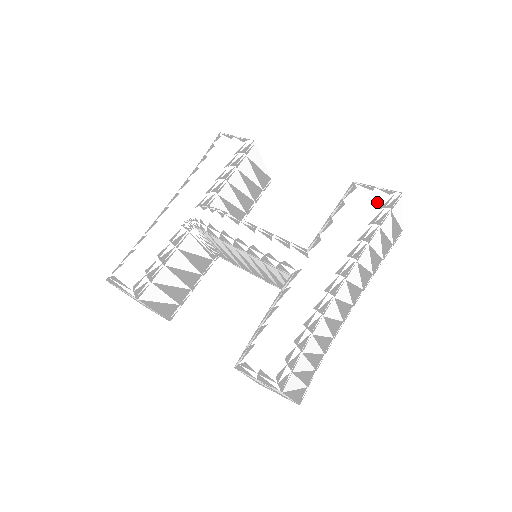
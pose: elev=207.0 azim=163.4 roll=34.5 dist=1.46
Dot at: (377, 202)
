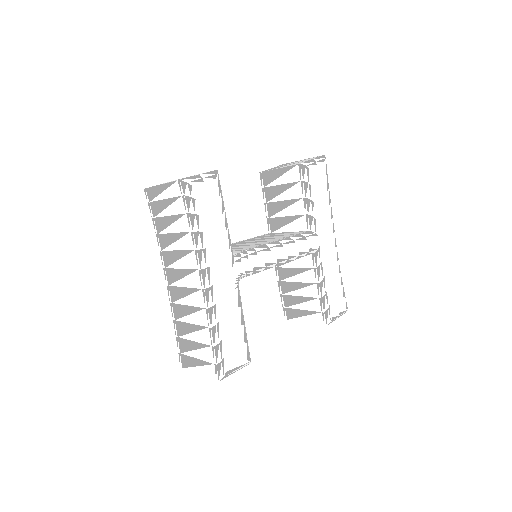
Dot at: (323, 172)
